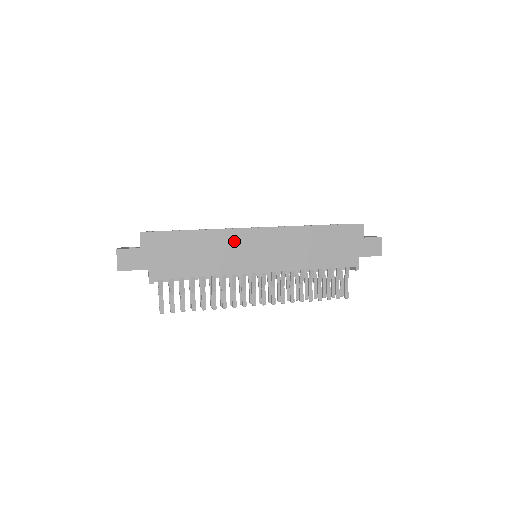
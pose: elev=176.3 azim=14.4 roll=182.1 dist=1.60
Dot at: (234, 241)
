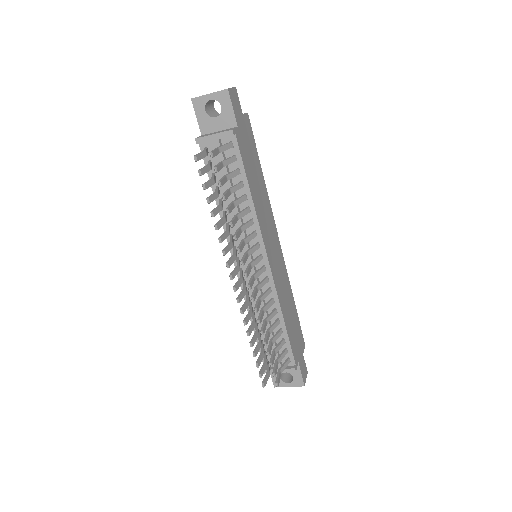
Dot at: (270, 219)
